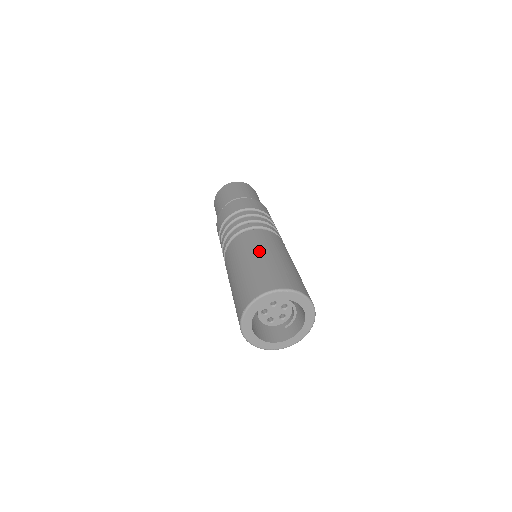
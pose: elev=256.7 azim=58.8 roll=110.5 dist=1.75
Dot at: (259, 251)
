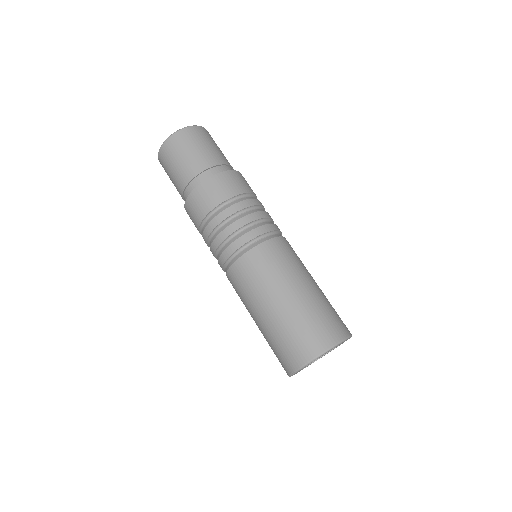
Dot at: (281, 288)
